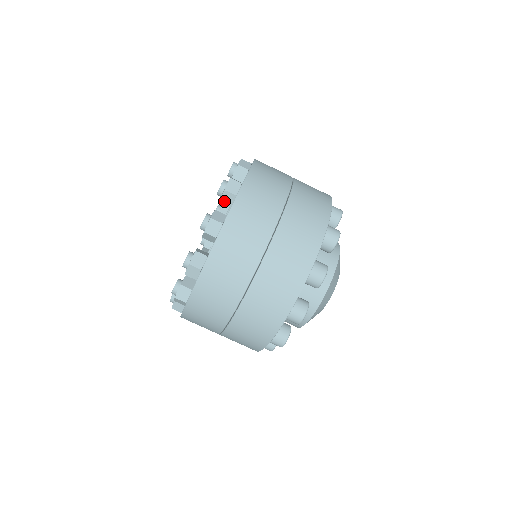
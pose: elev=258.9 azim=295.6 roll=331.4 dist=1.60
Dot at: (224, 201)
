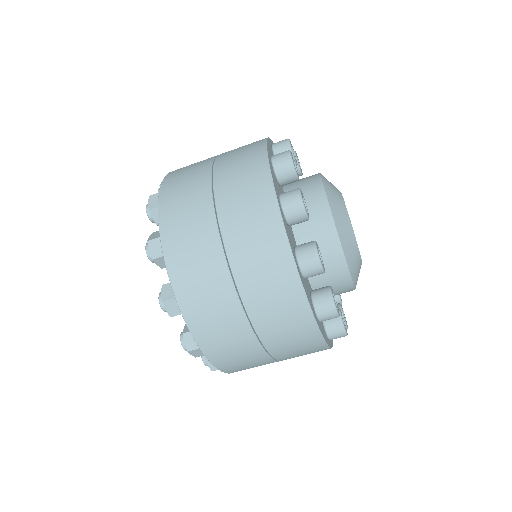
Dot at: occluded
